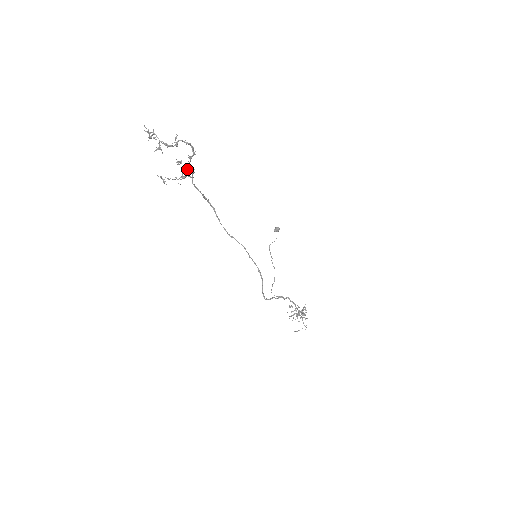
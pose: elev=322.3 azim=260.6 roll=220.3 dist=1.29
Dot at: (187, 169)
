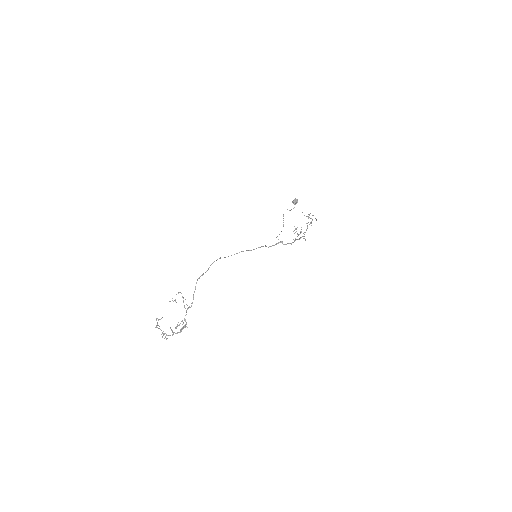
Dot at: occluded
